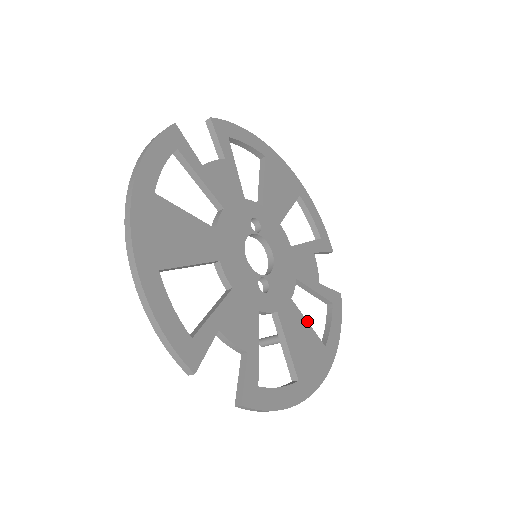
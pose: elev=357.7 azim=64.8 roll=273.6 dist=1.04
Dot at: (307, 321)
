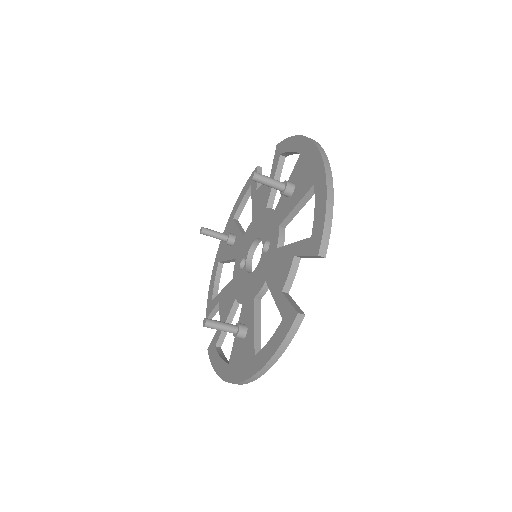
Dot at: (243, 230)
